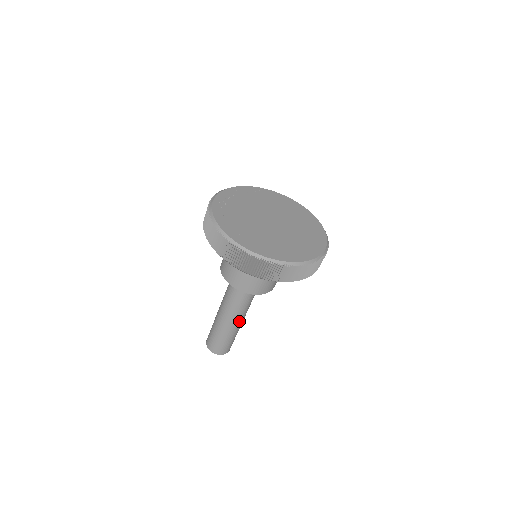
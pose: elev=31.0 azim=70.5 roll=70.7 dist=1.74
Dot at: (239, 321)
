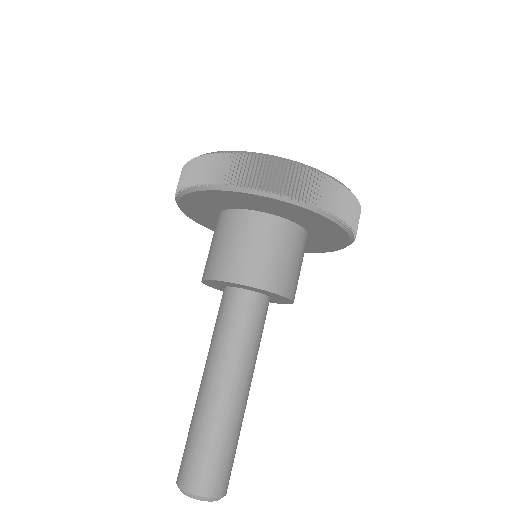
Dot at: (243, 391)
